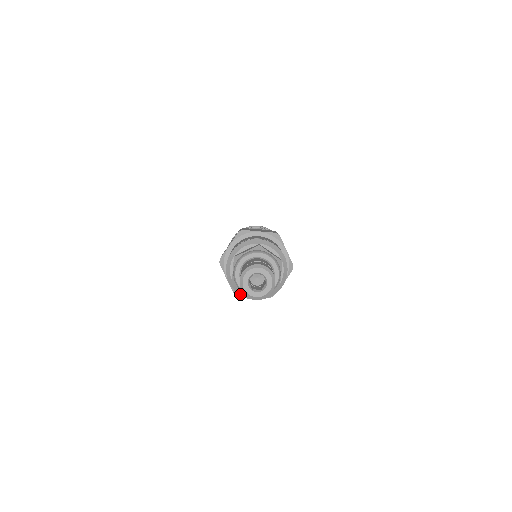
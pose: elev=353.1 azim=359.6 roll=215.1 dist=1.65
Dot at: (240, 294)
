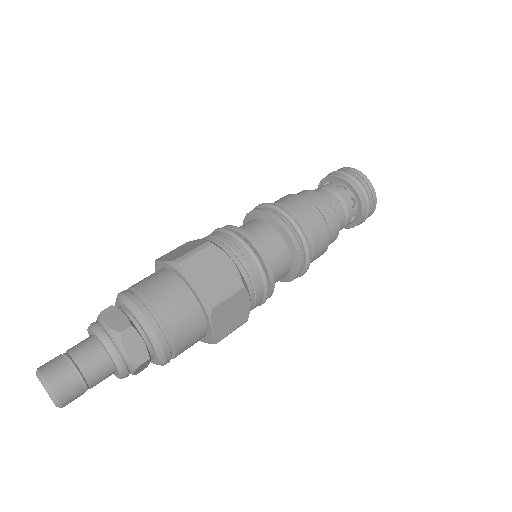
Dot at: occluded
